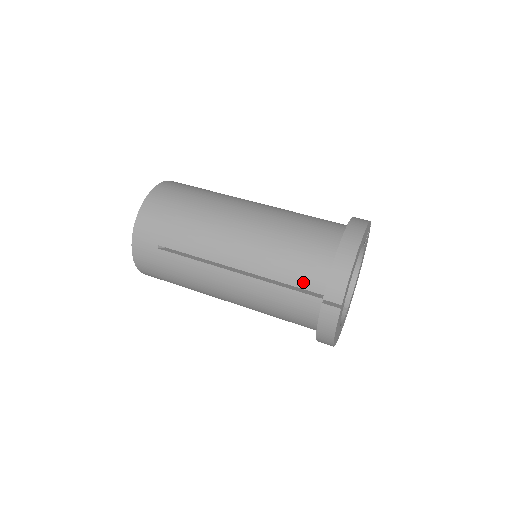
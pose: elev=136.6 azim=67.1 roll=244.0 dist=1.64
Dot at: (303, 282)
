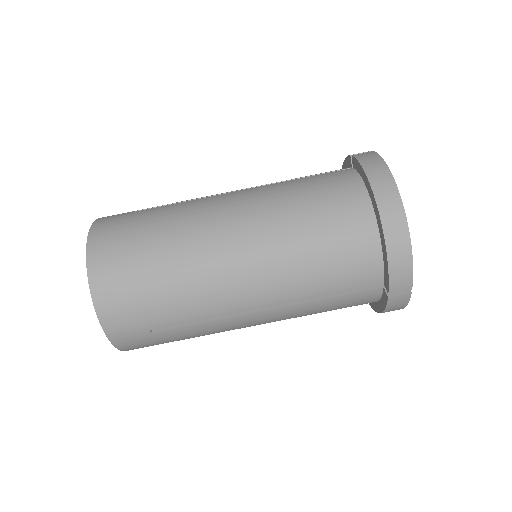
Dot at: (354, 284)
